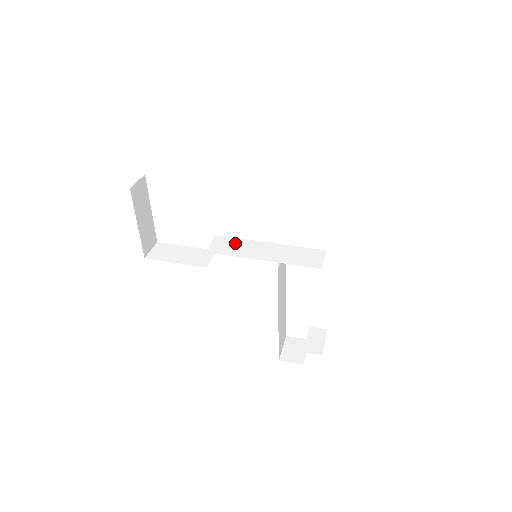
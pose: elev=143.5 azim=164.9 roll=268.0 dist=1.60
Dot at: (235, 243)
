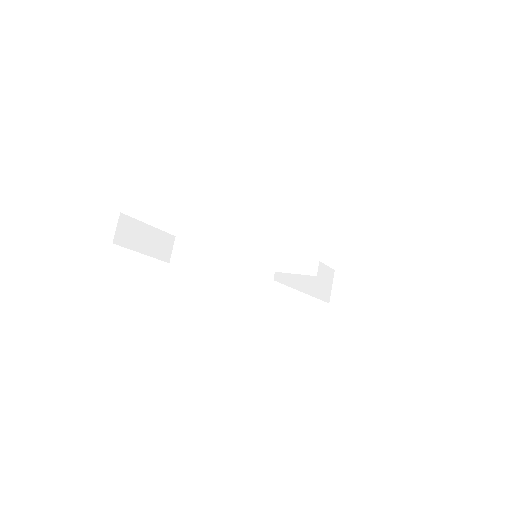
Dot at: (233, 245)
